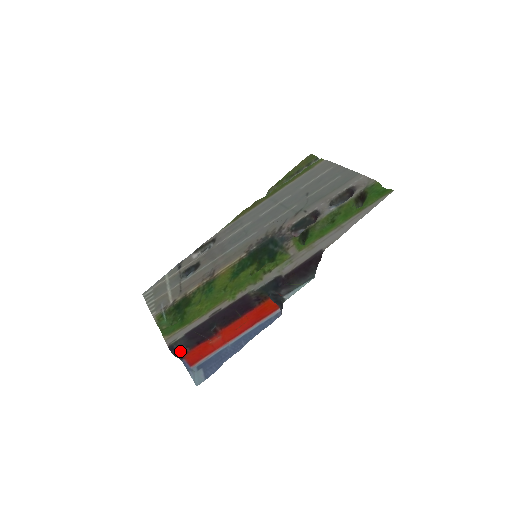
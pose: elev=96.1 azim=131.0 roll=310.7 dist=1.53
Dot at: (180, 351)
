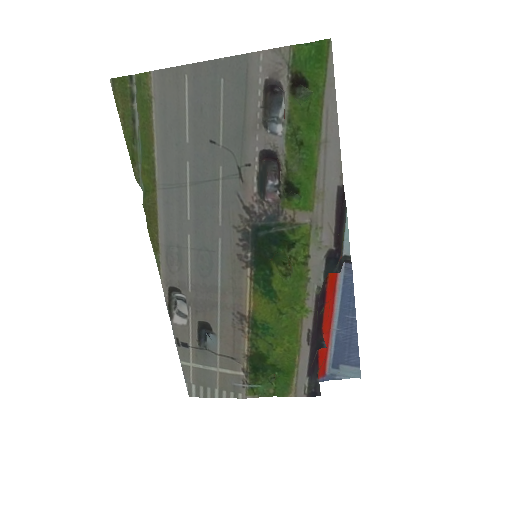
Dot at: (318, 385)
